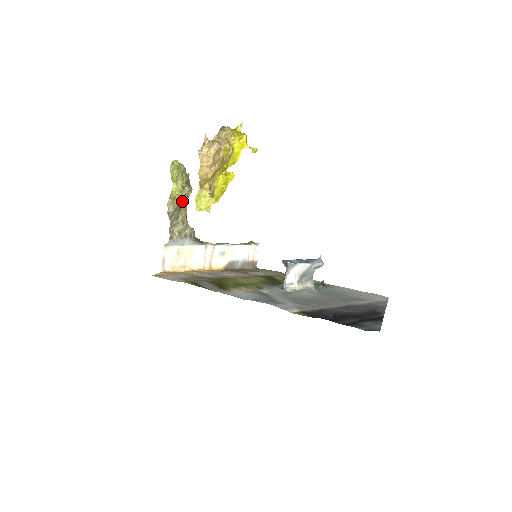
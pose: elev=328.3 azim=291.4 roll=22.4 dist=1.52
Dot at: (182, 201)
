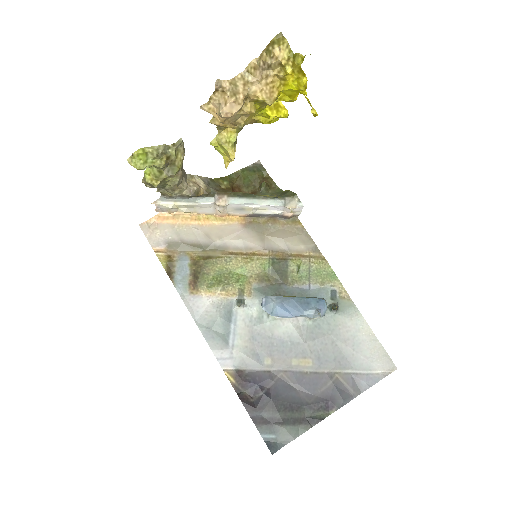
Dot at: occluded
